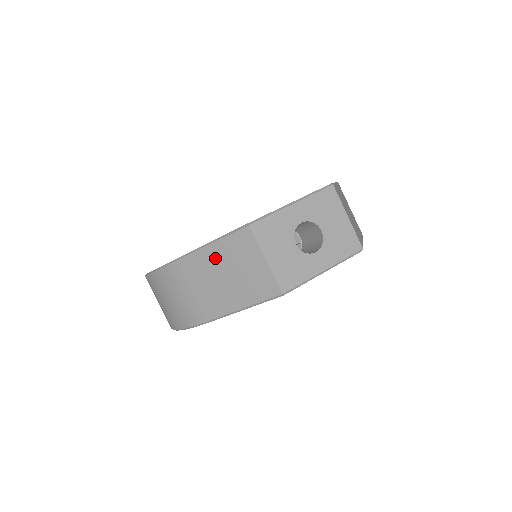
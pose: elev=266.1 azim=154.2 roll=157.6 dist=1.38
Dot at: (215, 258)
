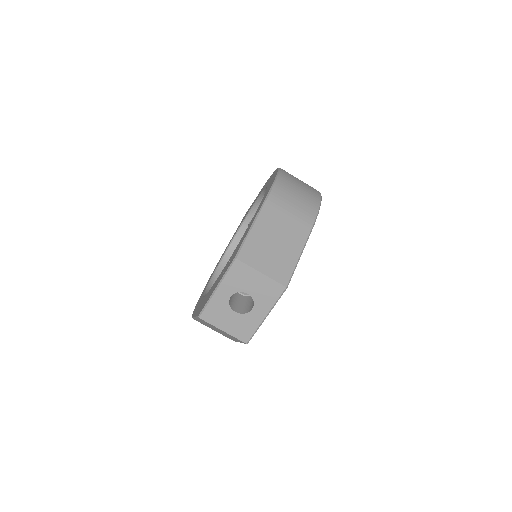
Dot at: (204, 323)
